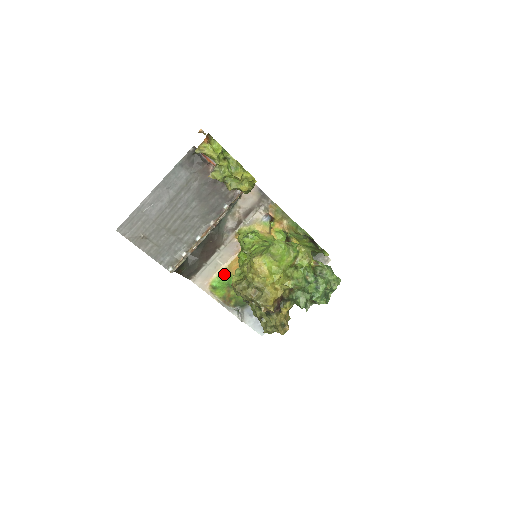
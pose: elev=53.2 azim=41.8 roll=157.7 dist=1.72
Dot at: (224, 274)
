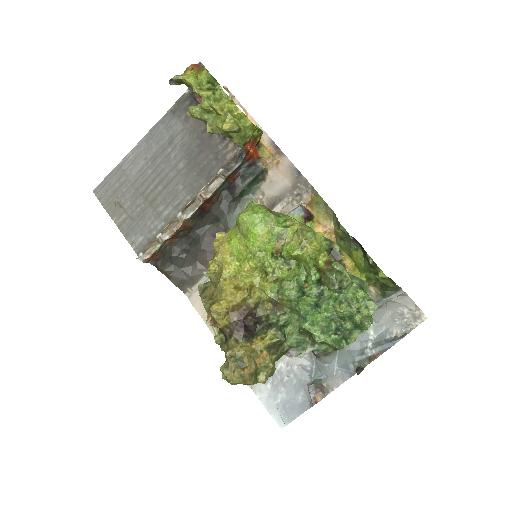
Dot at: occluded
